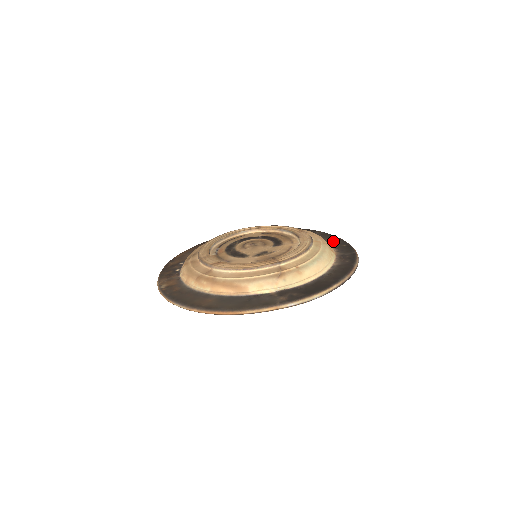
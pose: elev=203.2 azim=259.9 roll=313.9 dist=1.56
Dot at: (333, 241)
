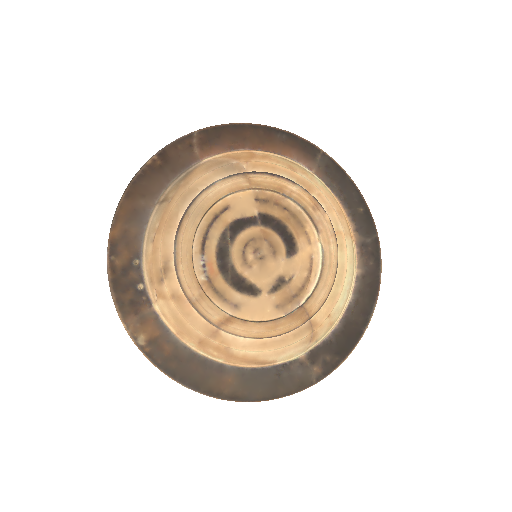
Dot at: (345, 194)
